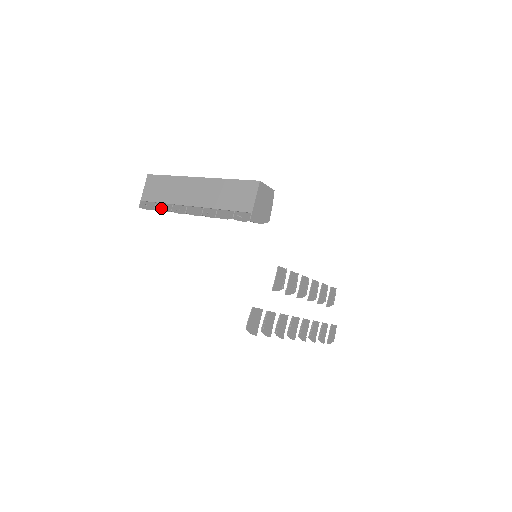
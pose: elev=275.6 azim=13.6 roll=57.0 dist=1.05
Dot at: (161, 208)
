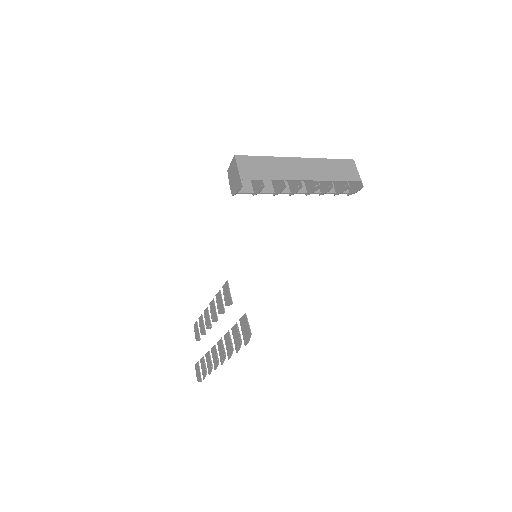
Dot at: (261, 187)
